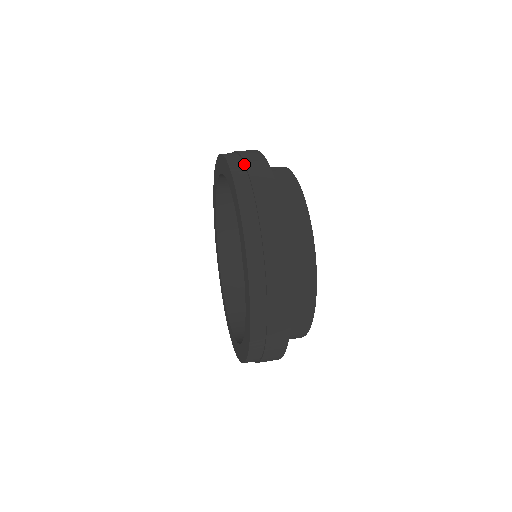
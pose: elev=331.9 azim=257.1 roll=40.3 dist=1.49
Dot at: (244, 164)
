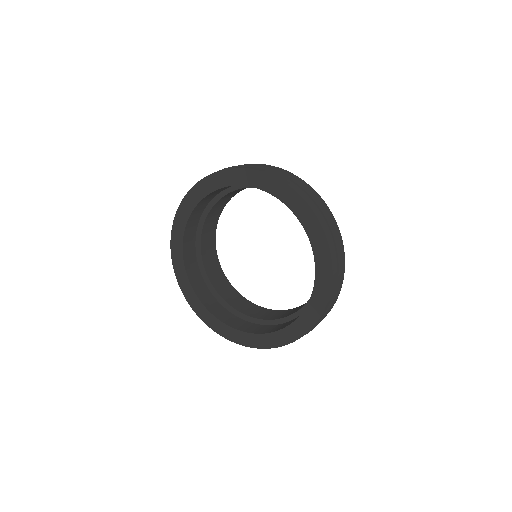
Dot at: (292, 181)
